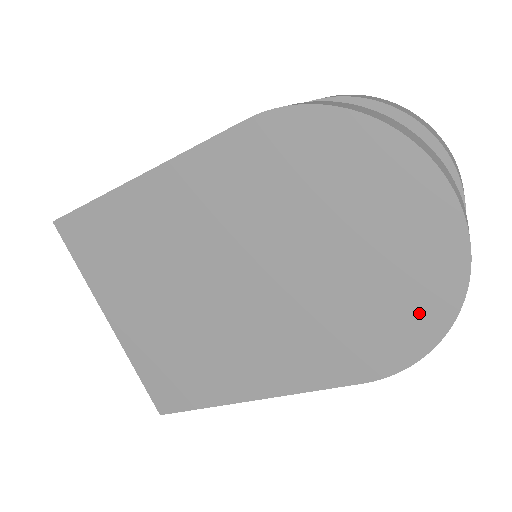
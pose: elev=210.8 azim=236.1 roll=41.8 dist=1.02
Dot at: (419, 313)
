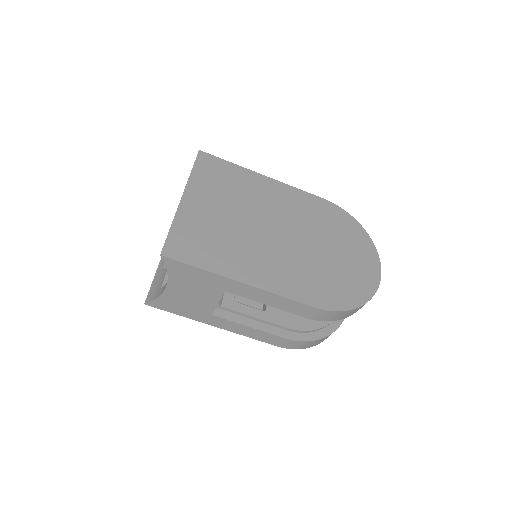
Dot at: (354, 292)
